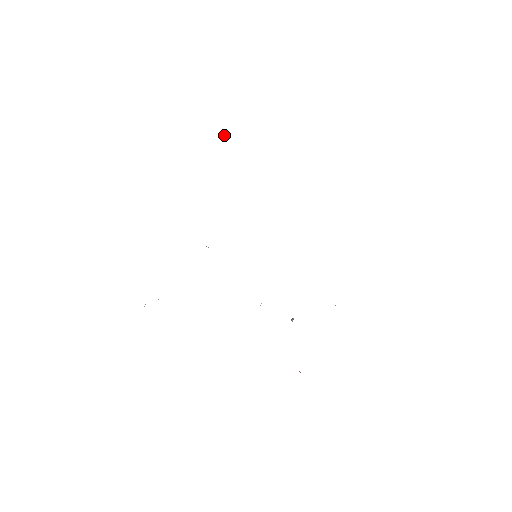
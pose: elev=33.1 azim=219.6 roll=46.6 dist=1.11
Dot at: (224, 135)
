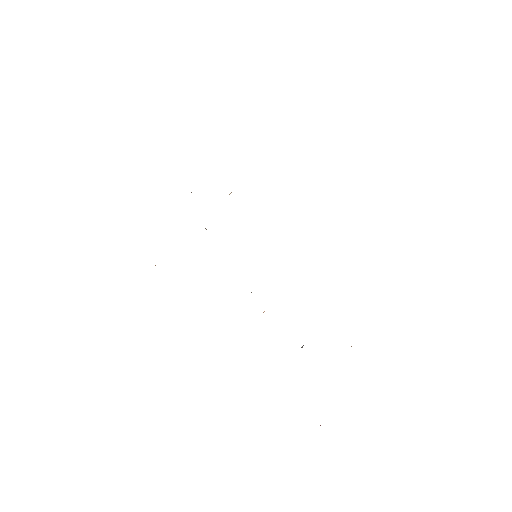
Dot at: occluded
